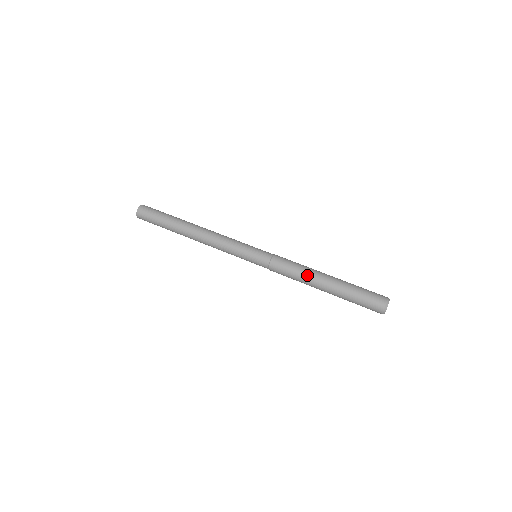
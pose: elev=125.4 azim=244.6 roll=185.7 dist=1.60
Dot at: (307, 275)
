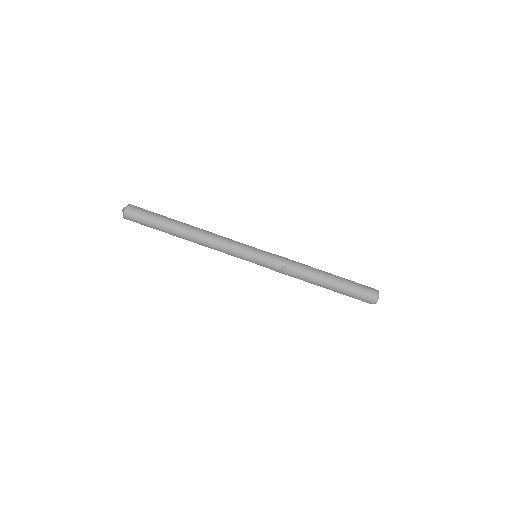
Dot at: (305, 280)
